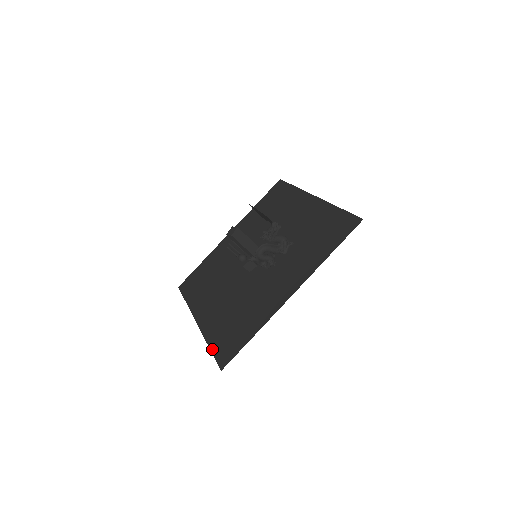
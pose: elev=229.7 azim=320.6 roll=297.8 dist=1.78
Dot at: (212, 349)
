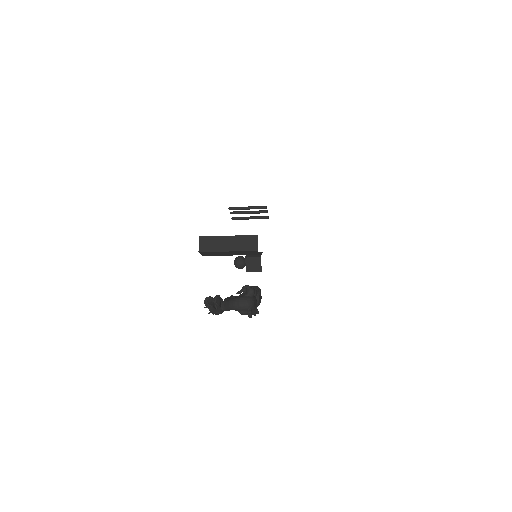
Dot at: occluded
